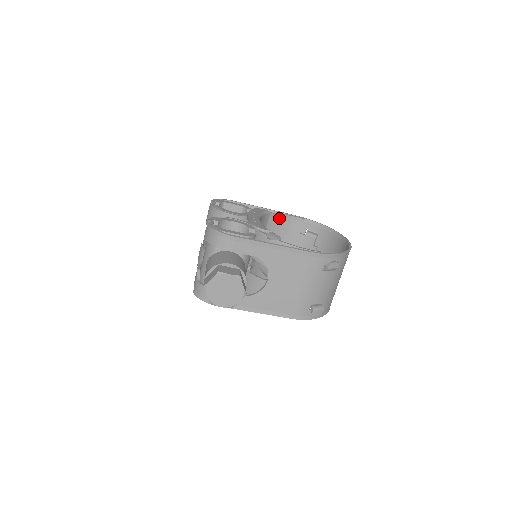
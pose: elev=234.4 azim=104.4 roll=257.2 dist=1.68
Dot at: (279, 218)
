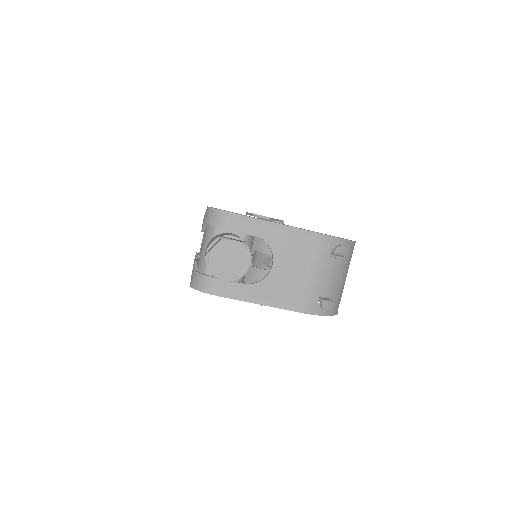
Dot at: occluded
